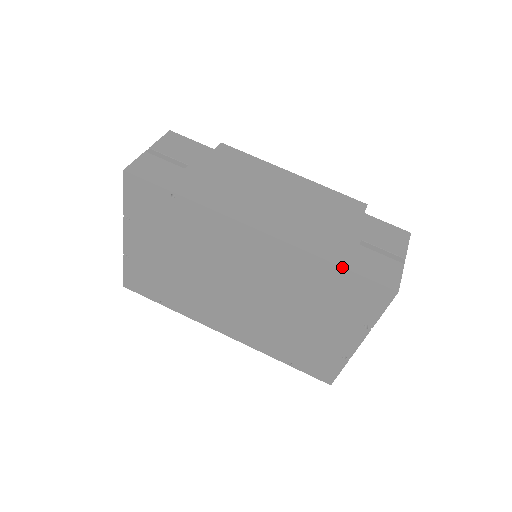
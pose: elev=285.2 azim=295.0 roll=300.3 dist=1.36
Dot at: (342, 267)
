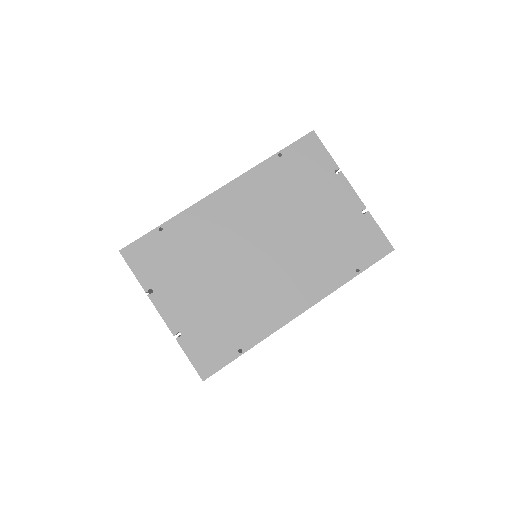
Dot at: (278, 152)
